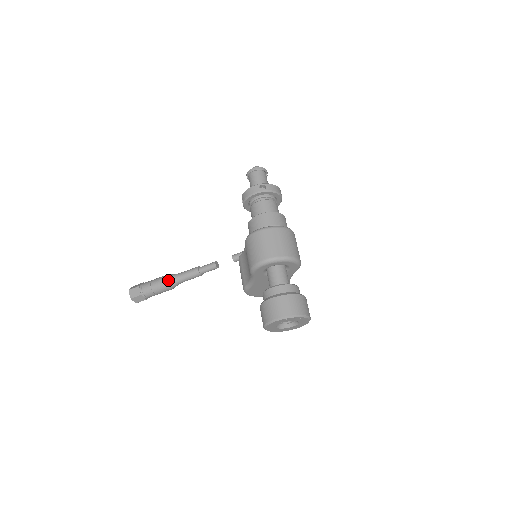
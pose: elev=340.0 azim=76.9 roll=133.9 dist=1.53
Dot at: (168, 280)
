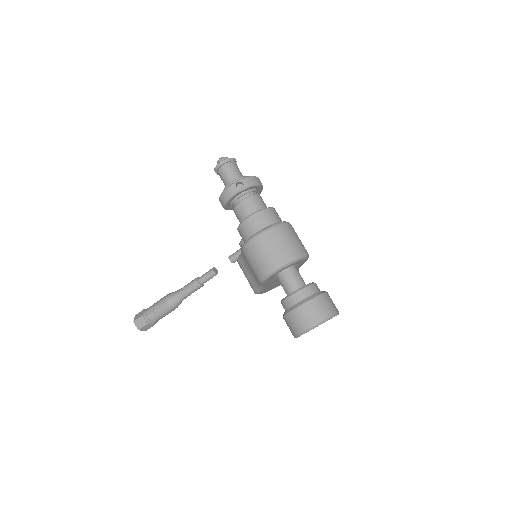
Dot at: (170, 301)
